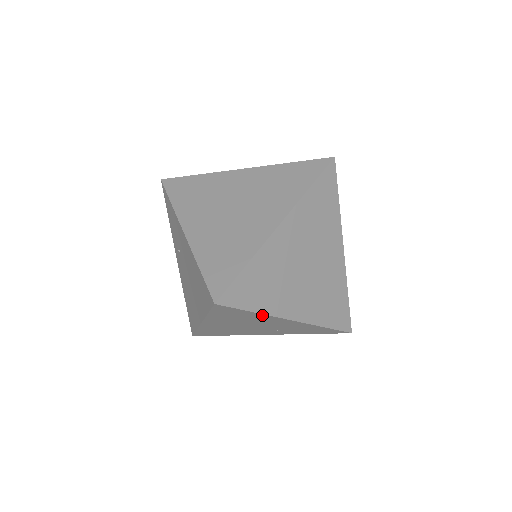
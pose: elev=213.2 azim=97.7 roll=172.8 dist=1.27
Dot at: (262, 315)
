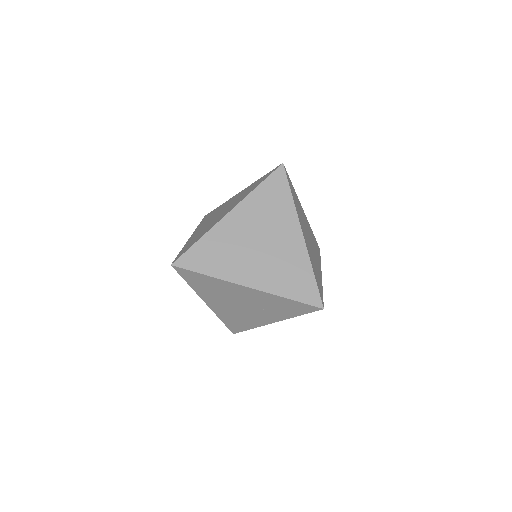
Dot at: (217, 280)
